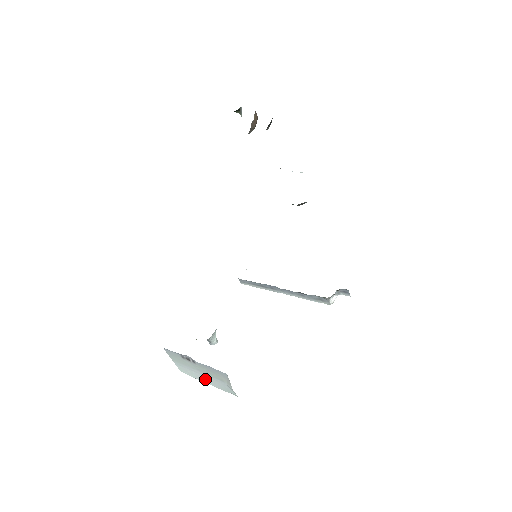
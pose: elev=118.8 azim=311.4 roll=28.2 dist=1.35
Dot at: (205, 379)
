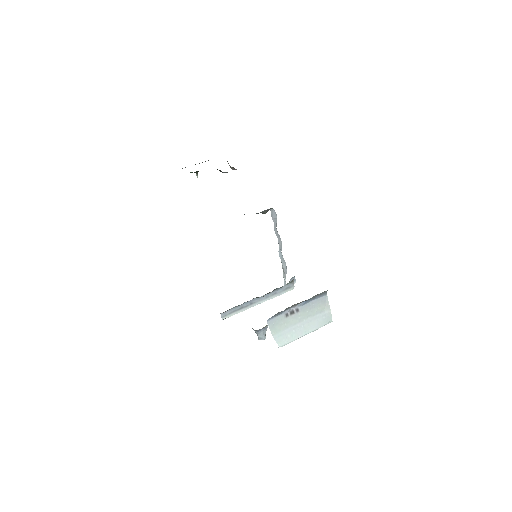
Dot at: (305, 329)
